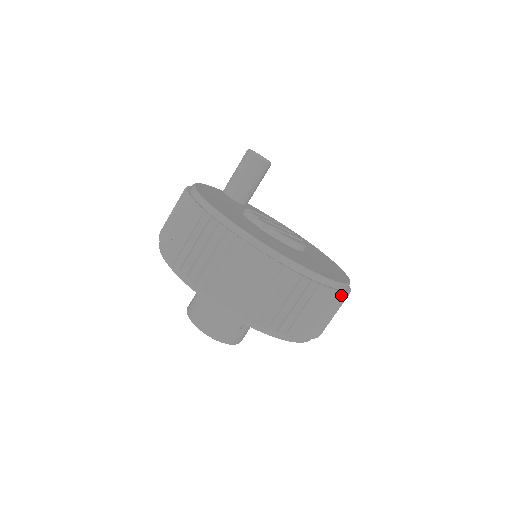
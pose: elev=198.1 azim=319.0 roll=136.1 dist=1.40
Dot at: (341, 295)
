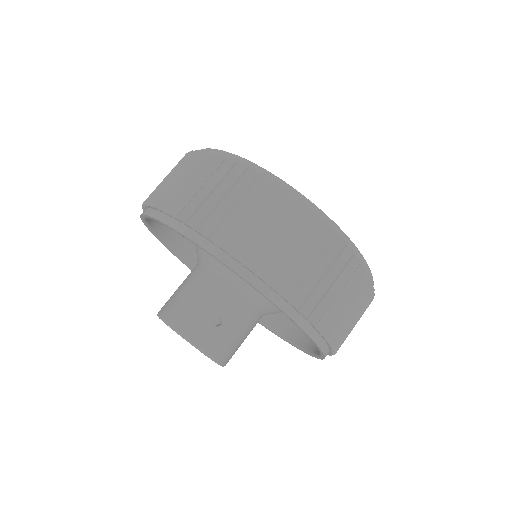
Dot at: (343, 245)
